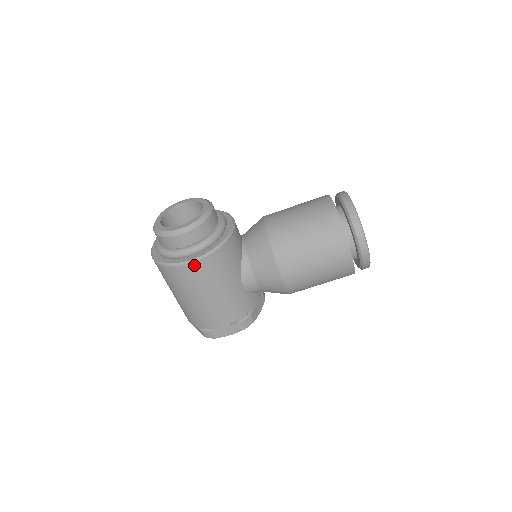
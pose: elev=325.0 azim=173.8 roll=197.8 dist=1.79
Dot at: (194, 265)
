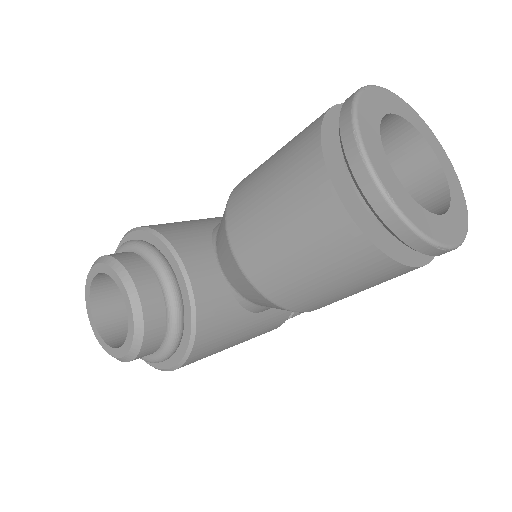
Dot at: (180, 367)
